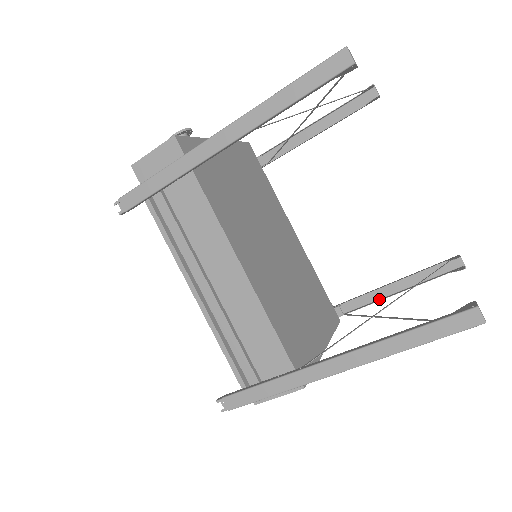
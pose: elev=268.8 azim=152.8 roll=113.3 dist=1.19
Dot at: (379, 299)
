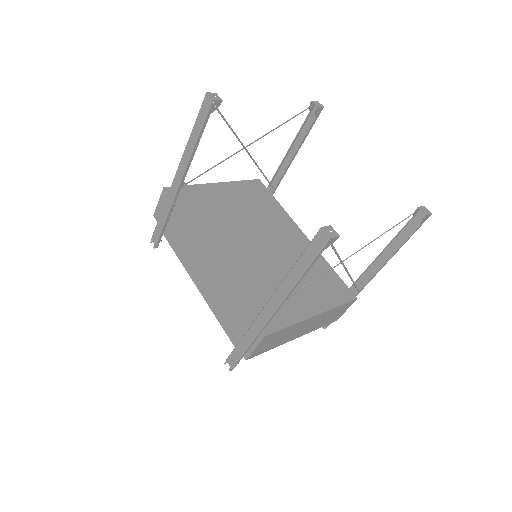
Dot at: (380, 269)
